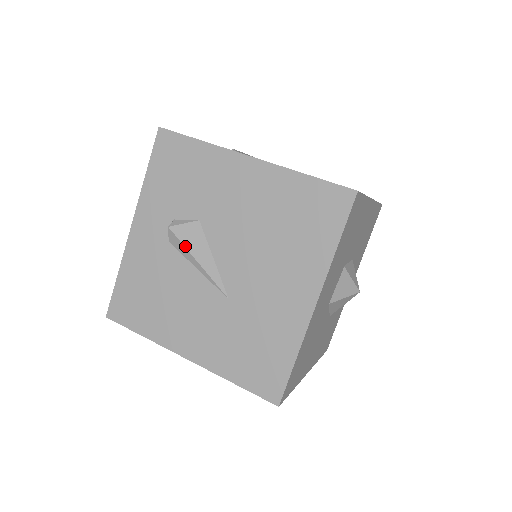
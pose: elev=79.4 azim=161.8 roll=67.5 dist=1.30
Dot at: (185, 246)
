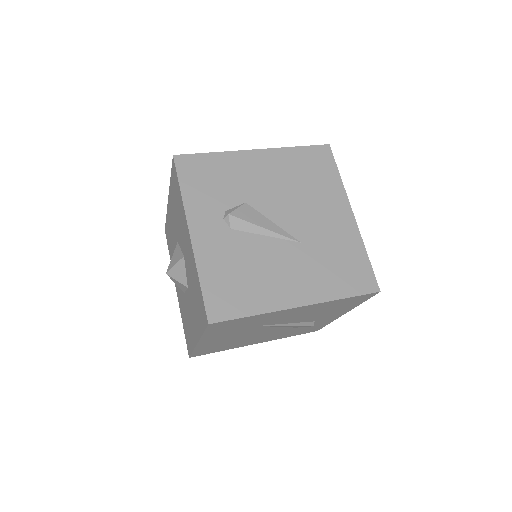
Dot at: (249, 222)
